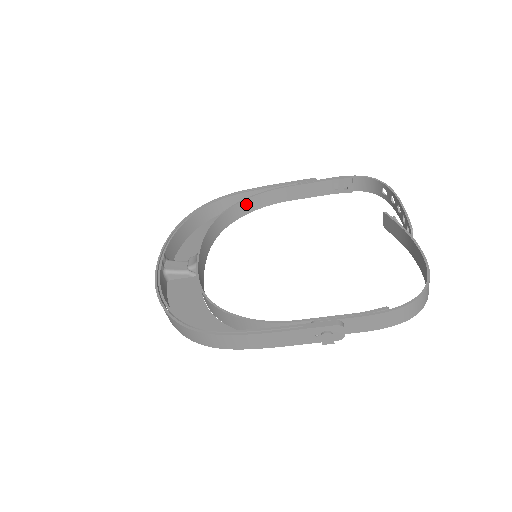
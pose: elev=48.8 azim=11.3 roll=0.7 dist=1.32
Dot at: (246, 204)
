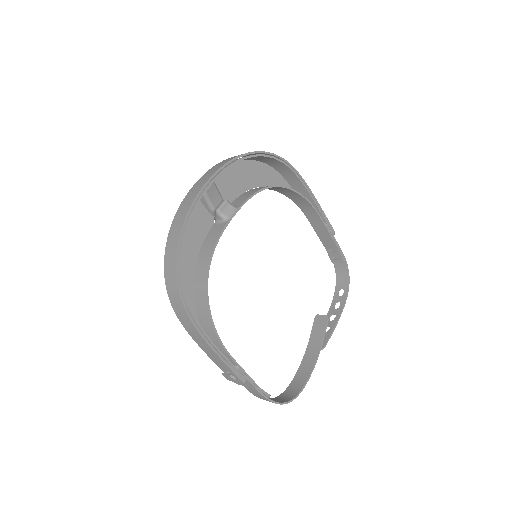
Dot at: (293, 193)
